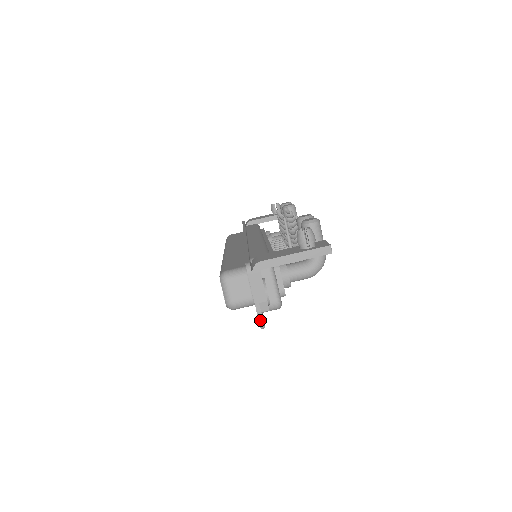
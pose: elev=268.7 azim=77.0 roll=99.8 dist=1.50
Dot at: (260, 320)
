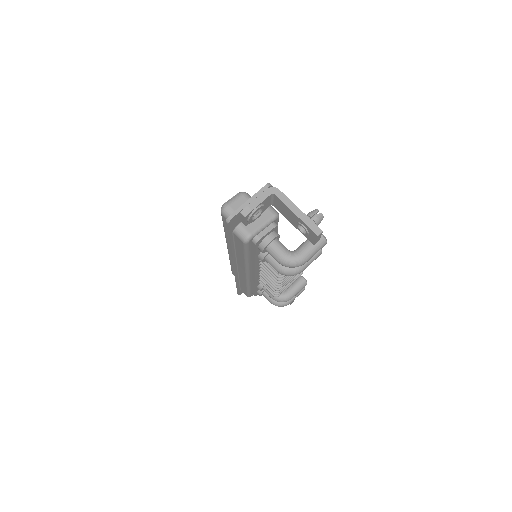
Dot at: (234, 213)
